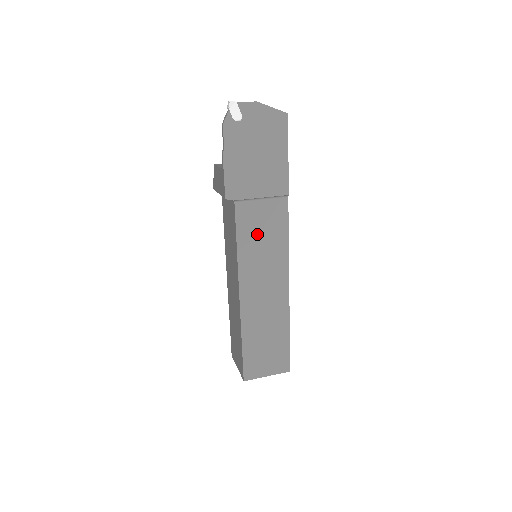
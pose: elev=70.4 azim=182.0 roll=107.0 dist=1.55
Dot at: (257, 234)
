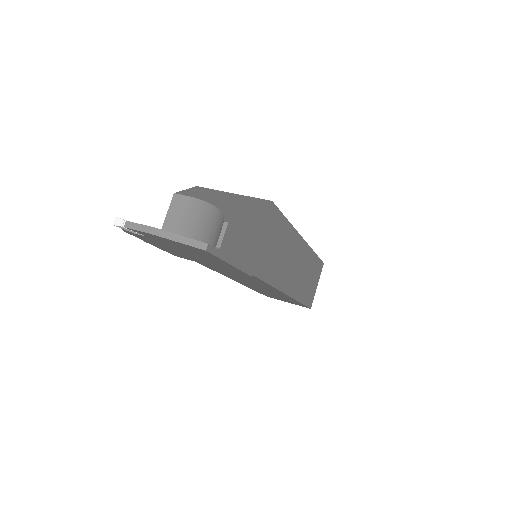
Dot at: (230, 273)
